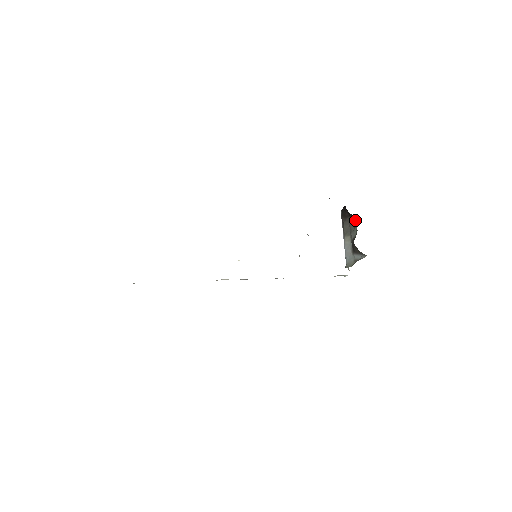
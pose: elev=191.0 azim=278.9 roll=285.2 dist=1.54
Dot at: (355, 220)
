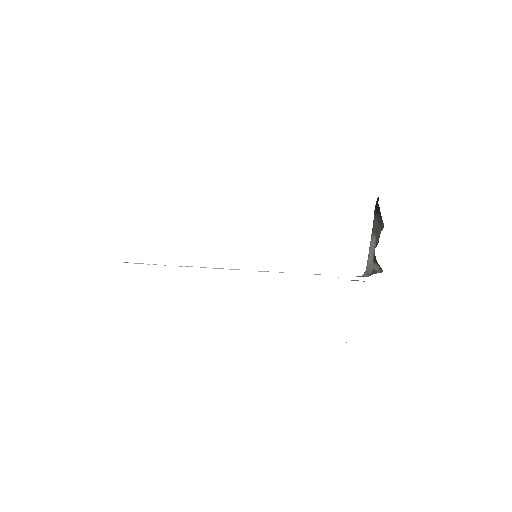
Dot at: (382, 222)
